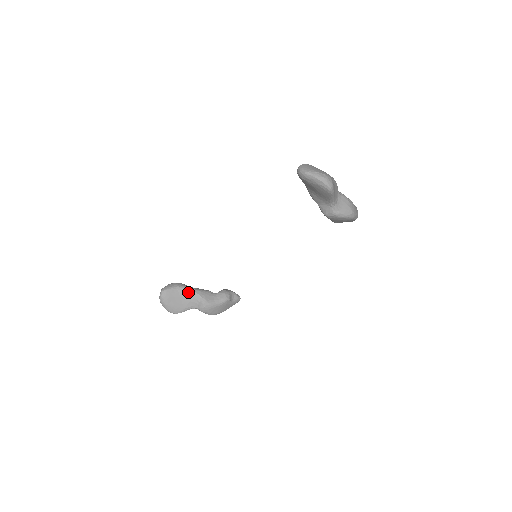
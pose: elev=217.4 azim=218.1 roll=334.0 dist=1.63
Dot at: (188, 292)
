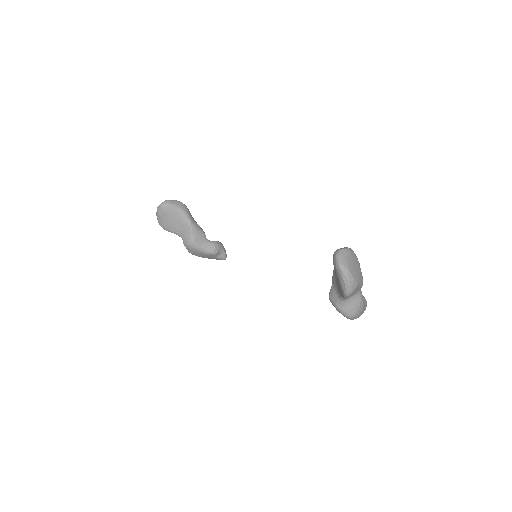
Dot at: (186, 221)
